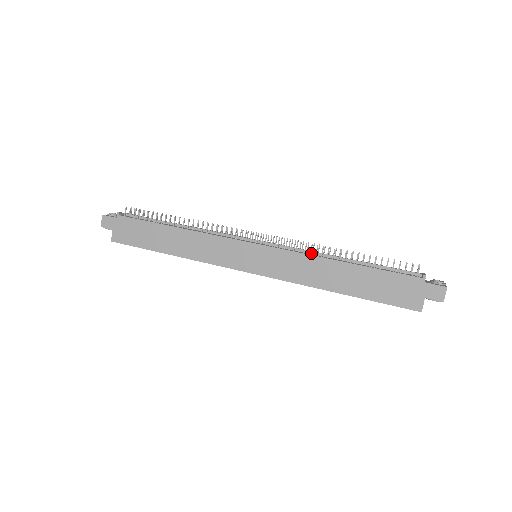
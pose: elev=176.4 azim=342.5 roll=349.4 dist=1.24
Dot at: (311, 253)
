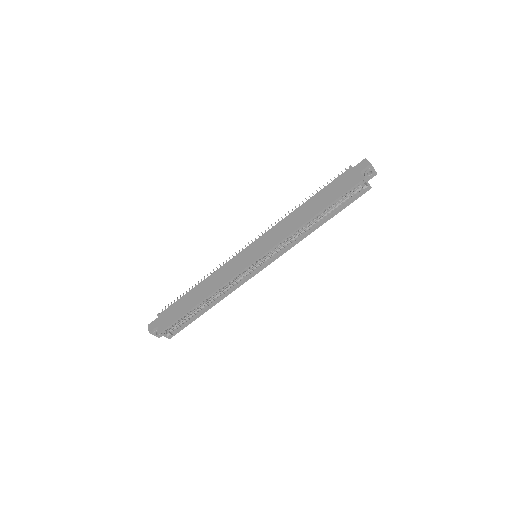
Dot at: occluded
